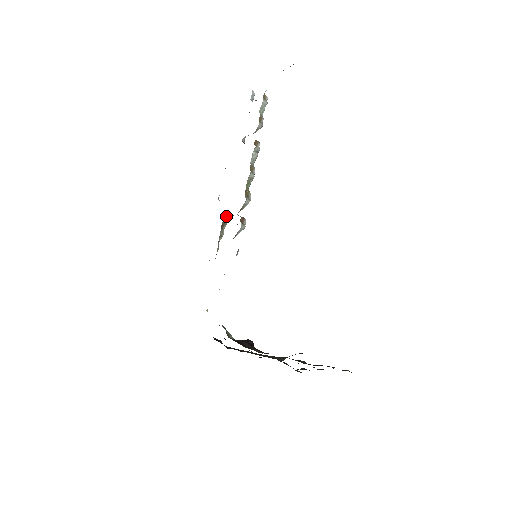
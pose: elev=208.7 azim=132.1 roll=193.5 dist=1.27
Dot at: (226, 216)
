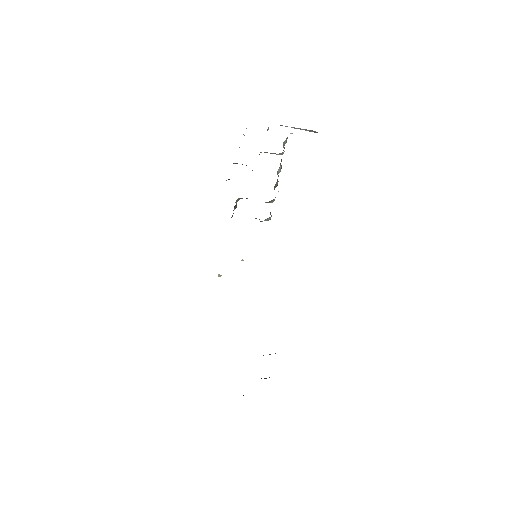
Dot at: occluded
